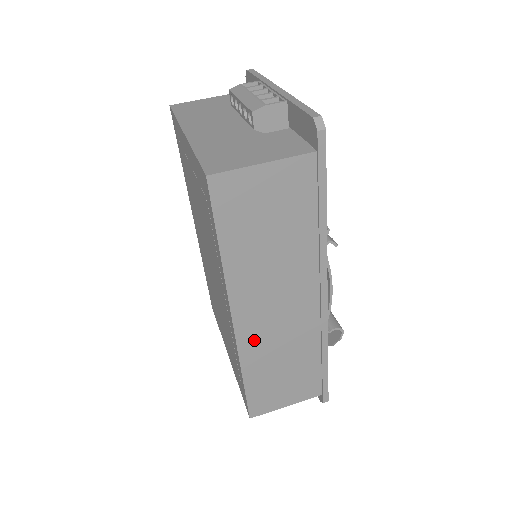
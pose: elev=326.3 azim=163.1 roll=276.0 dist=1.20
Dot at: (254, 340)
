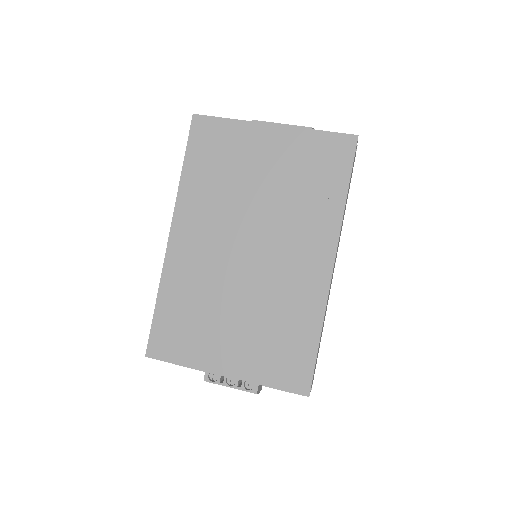
Dot at: occluded
